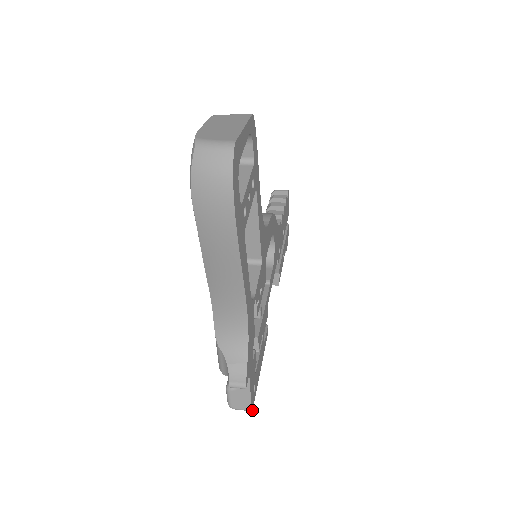
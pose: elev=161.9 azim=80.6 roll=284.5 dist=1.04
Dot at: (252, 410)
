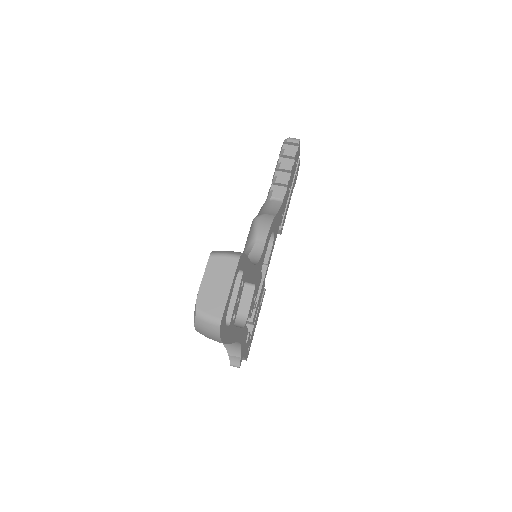
Dot at: occluded
